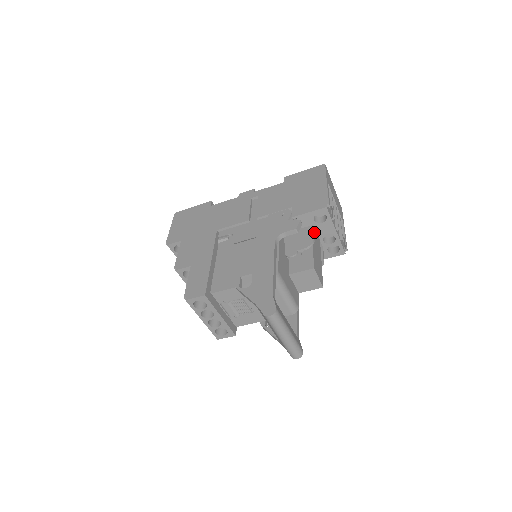
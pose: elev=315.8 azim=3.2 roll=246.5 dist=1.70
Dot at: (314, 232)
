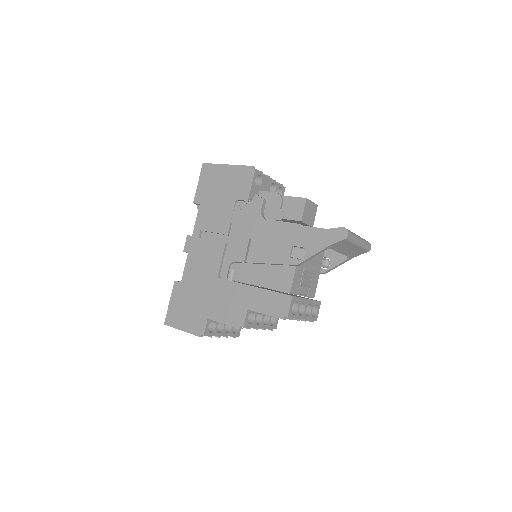
Dot at: occluded
